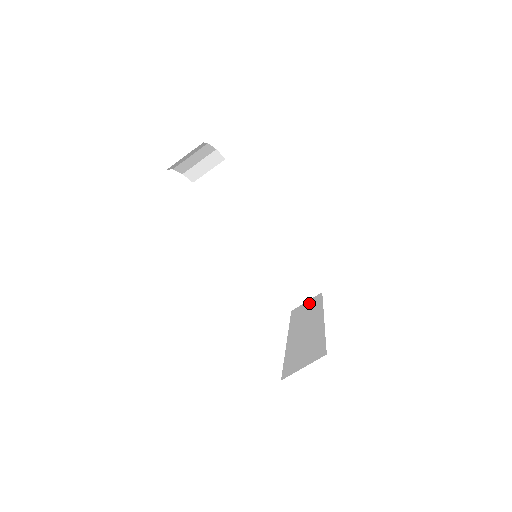
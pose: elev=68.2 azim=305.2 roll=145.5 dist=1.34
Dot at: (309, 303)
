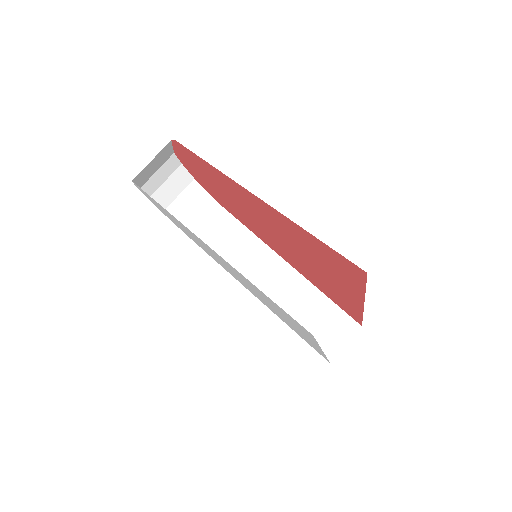
Dot at: occluded
